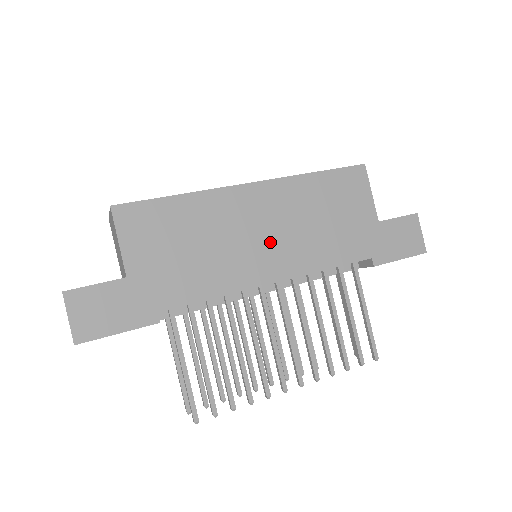
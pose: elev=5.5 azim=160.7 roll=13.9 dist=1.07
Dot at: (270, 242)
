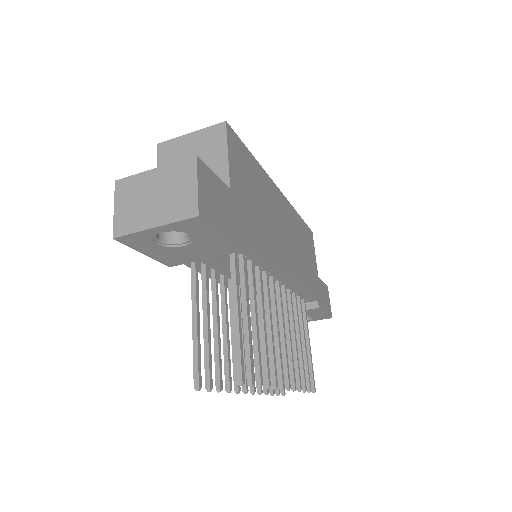
Dot at: (287, 242)
